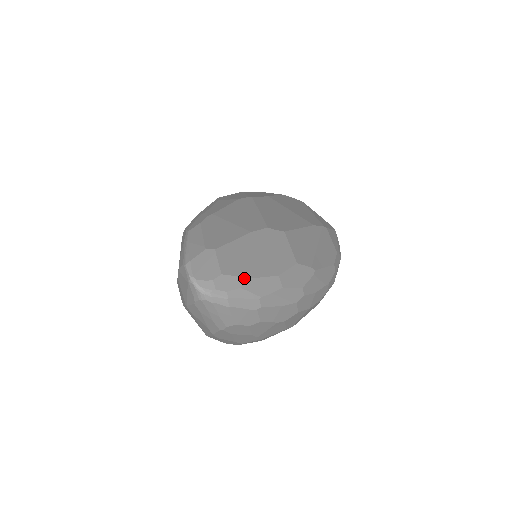
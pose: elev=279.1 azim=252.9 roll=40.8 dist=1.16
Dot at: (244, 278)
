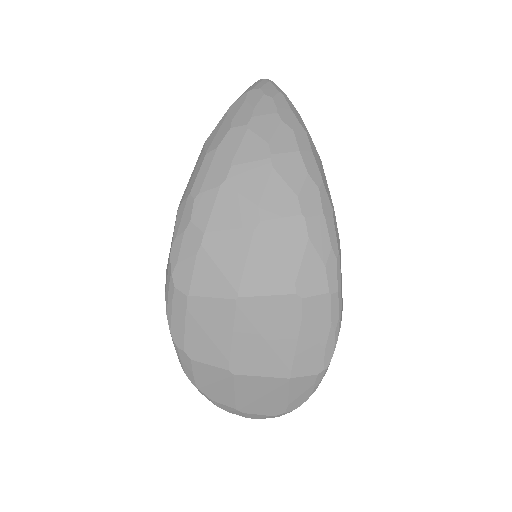
Dot at: occluded
